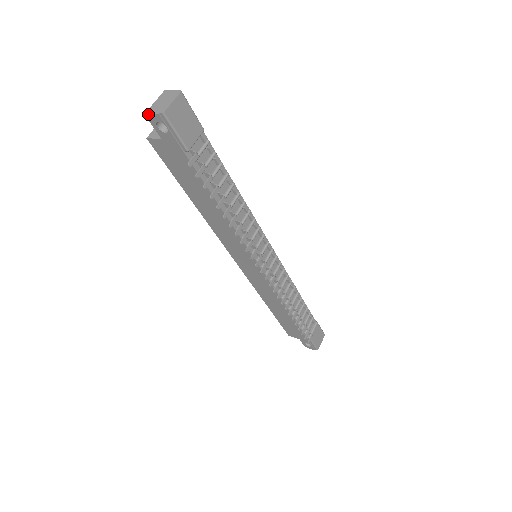
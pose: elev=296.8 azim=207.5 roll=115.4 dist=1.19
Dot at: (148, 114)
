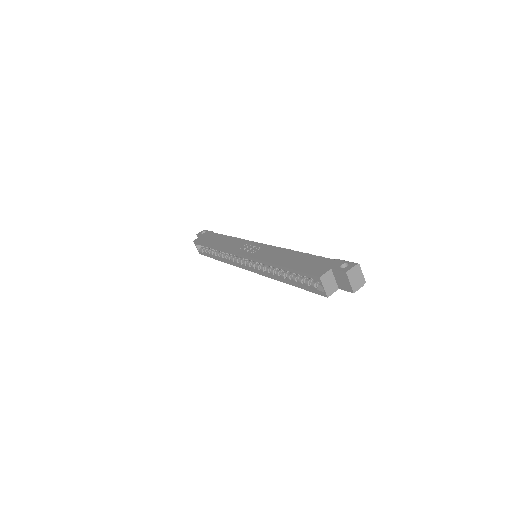
Dot at: occluded
